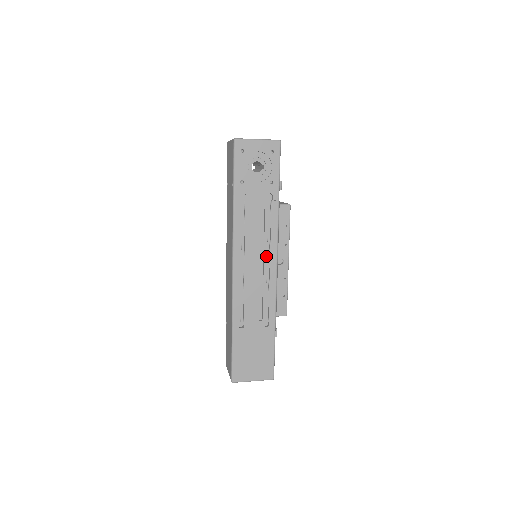
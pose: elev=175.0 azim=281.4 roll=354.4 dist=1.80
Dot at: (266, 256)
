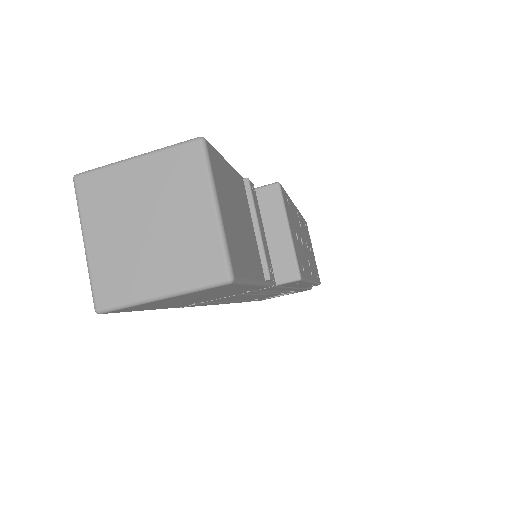
Dot at: occluded
